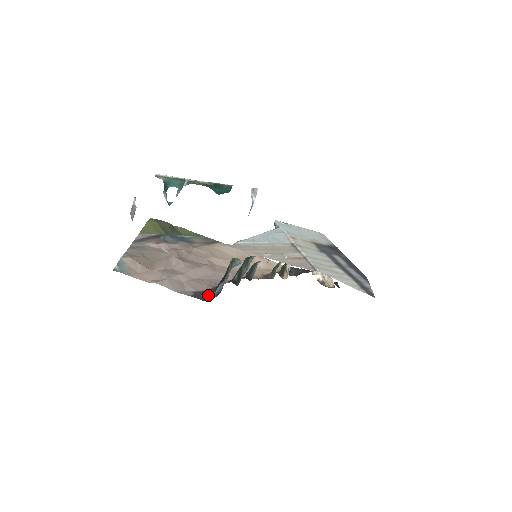
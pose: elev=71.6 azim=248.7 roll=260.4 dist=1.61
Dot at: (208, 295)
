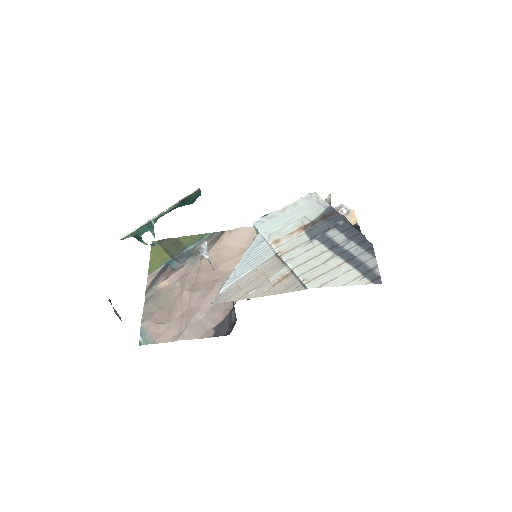
Dot at: (228, 324)
